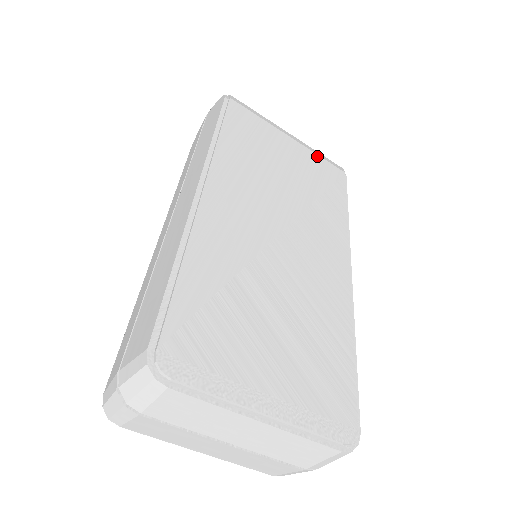
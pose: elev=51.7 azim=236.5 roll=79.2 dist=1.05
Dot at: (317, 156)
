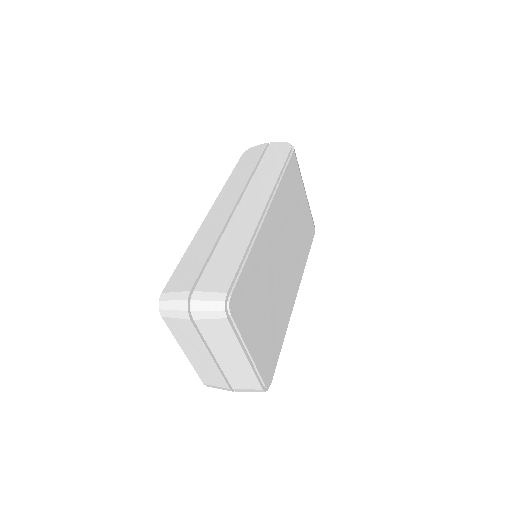
Dot at: (310, 213)
